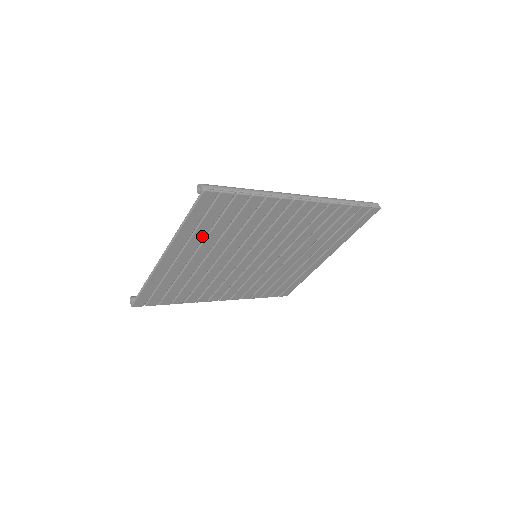
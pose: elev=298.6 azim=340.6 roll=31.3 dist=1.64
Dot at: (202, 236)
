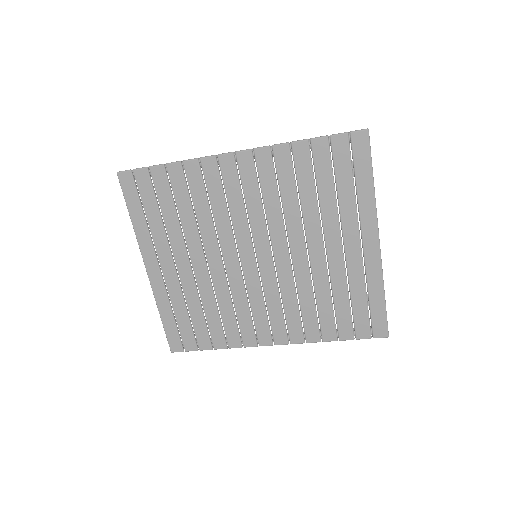
Dot at: (162, 232)
